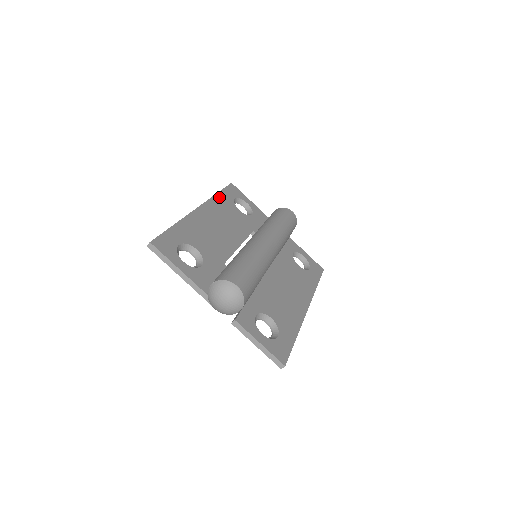
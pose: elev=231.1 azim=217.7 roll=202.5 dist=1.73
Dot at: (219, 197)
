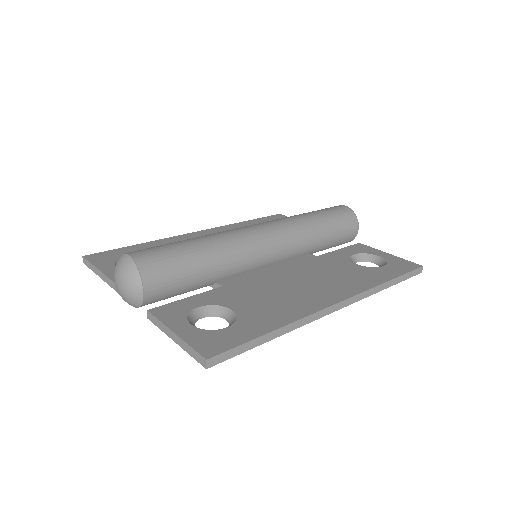
Dot at: (243, 224)
